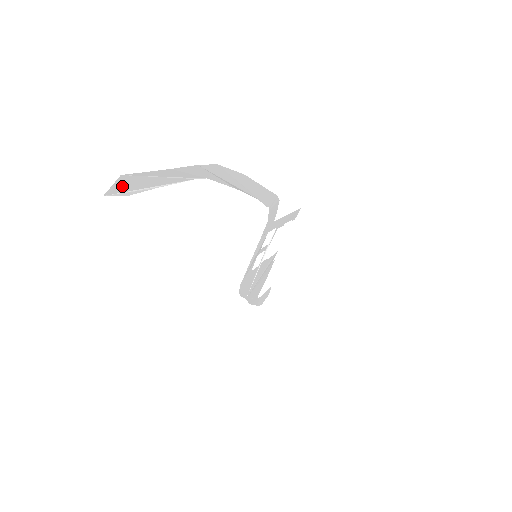
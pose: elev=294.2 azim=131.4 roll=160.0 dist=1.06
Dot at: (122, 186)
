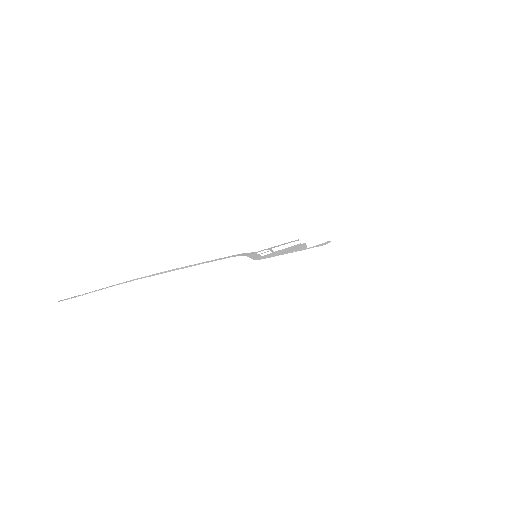
Dot at: occluded
